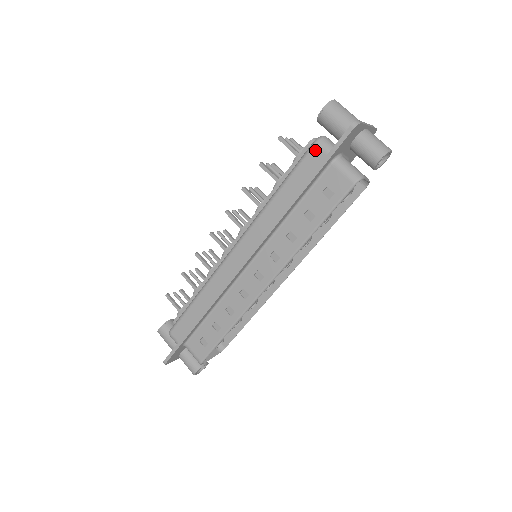
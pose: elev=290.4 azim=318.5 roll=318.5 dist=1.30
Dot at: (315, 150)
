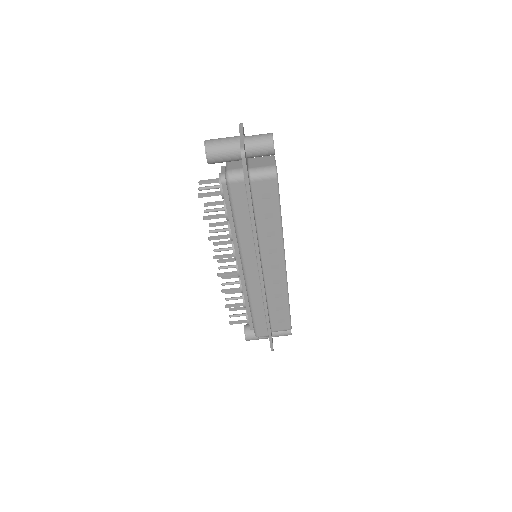
Dot at: (233, 186)
